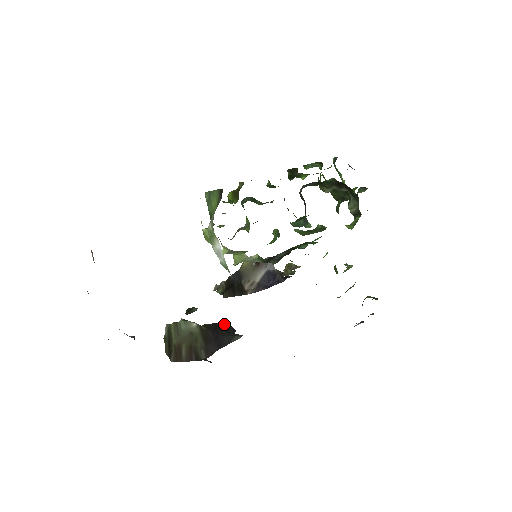
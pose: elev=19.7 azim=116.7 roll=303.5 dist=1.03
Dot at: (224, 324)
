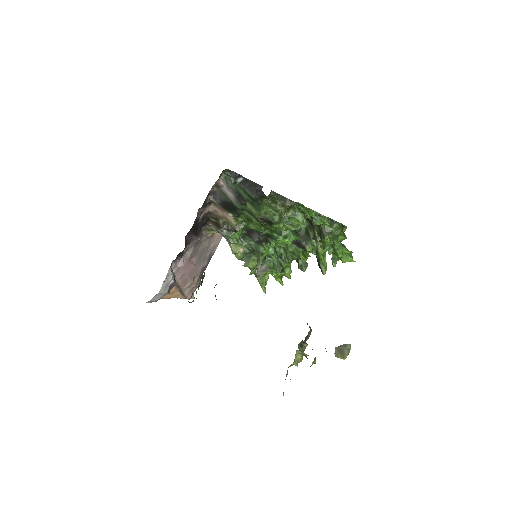
Dot at: occluded
